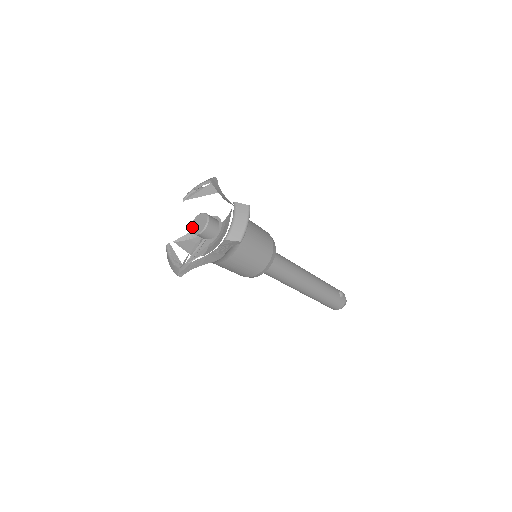
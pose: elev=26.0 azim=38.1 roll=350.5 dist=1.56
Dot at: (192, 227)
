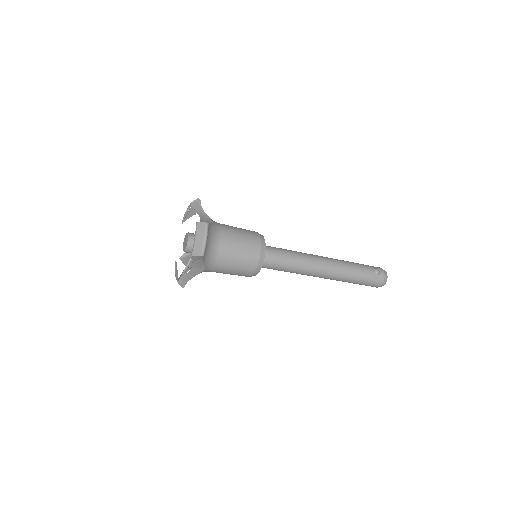
Dot at: (183, 246)
